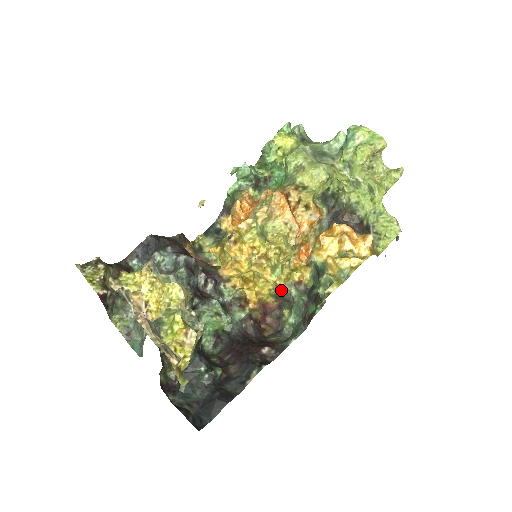
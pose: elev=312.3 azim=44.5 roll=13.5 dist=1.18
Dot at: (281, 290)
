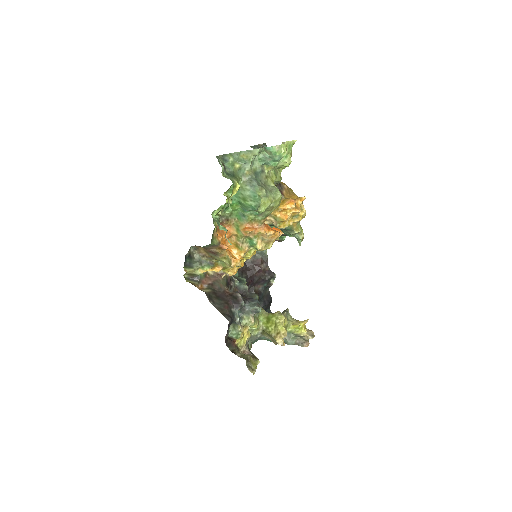
Dot at: occluded
